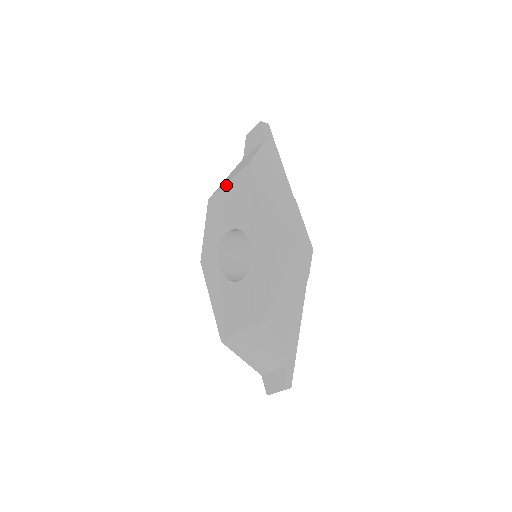
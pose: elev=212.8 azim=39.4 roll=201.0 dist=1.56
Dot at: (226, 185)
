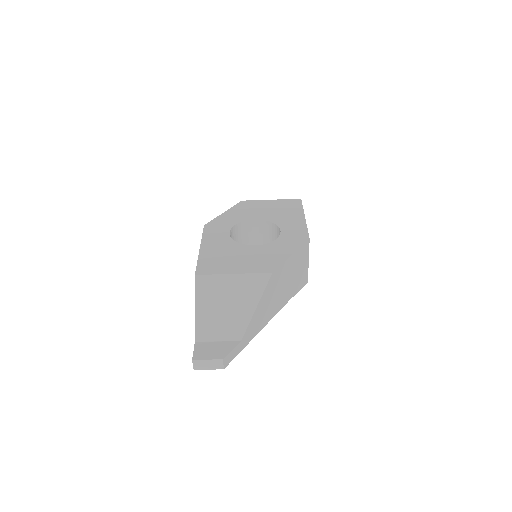
Dot at: (269, 200)
